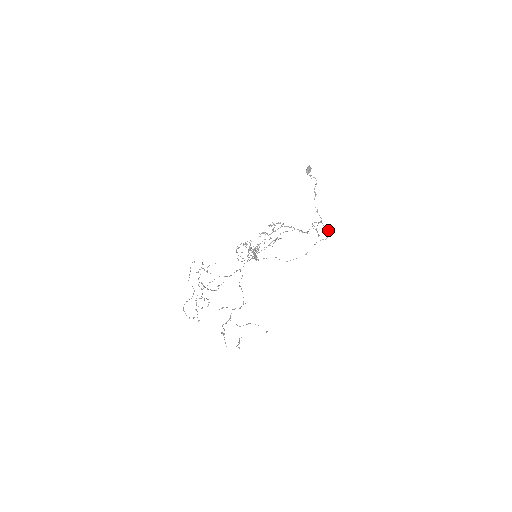
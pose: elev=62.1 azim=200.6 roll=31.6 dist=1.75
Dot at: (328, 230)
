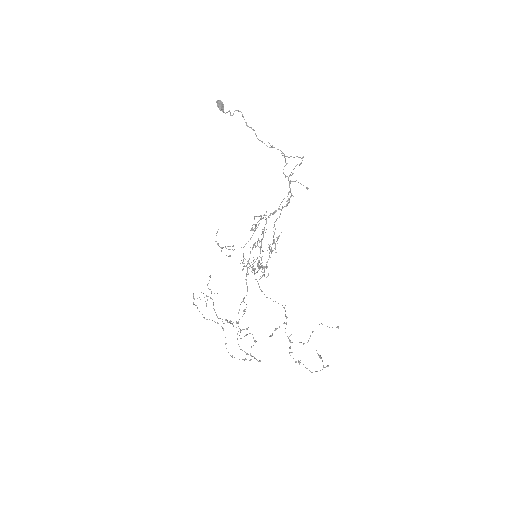
Dot at: (298, 157)
